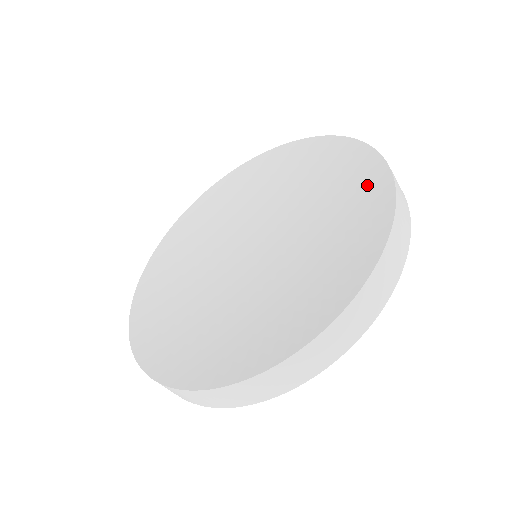
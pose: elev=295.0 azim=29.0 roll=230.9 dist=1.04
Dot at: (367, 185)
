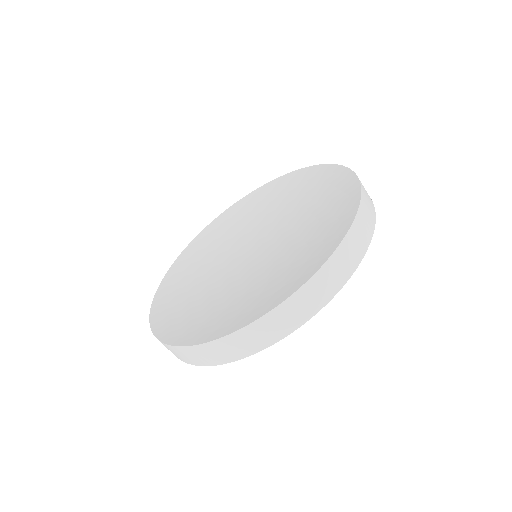
Dot at: (330, 238)
